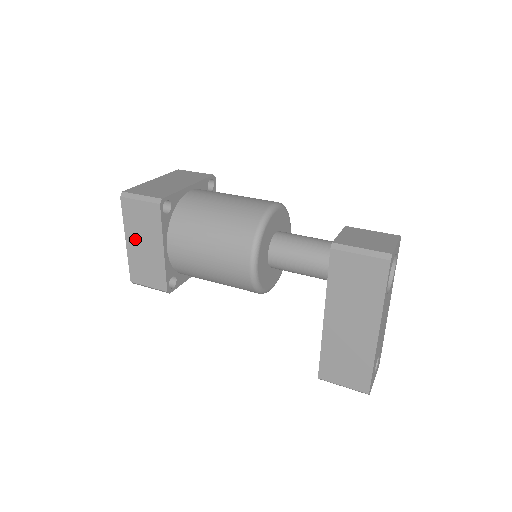
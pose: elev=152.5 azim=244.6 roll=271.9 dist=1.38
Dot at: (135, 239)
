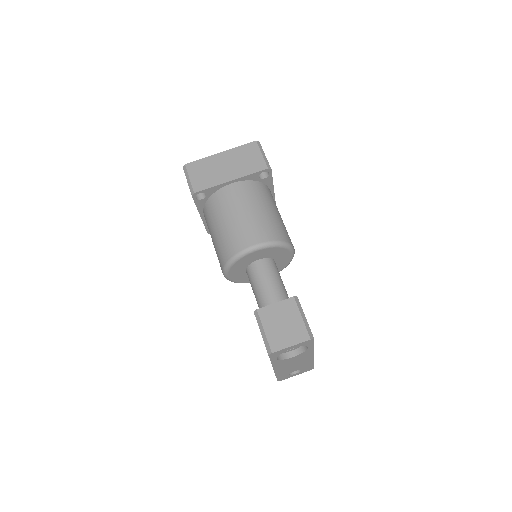
Dot at: occluded
